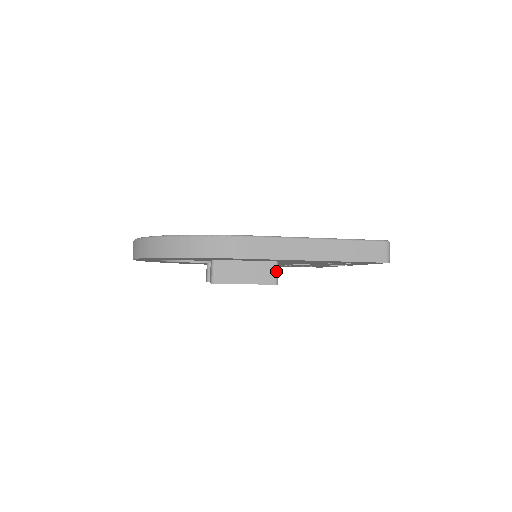
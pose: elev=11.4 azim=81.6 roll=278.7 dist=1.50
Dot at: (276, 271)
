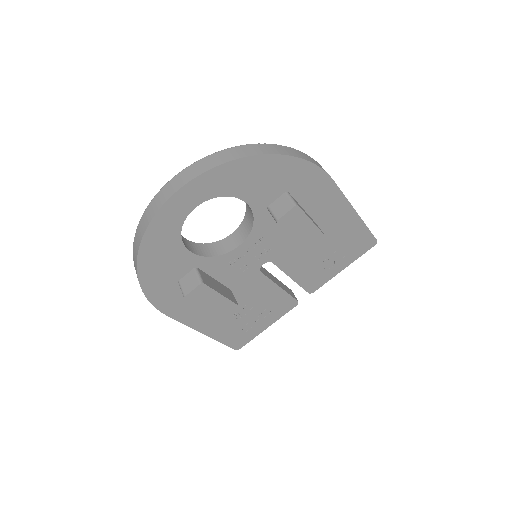
Dot at: occluded
